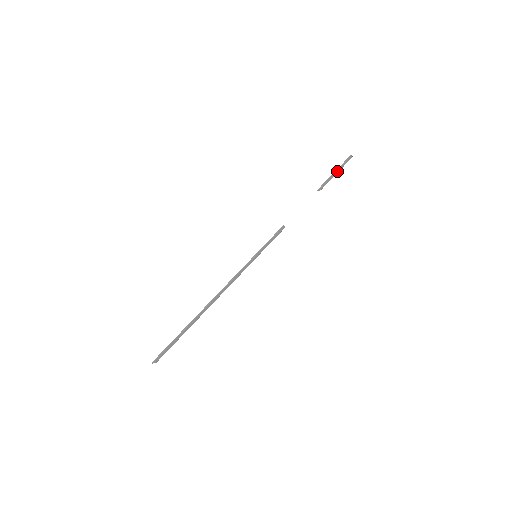
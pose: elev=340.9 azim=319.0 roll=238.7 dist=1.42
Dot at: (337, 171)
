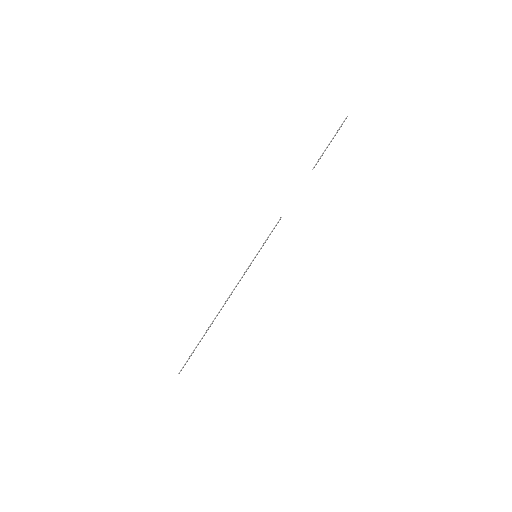
Dot at: occluded
